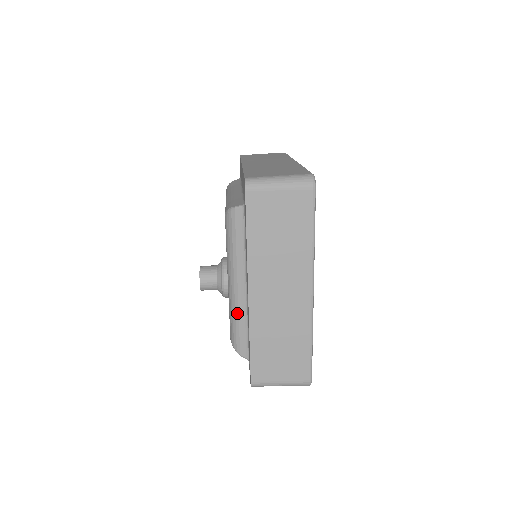
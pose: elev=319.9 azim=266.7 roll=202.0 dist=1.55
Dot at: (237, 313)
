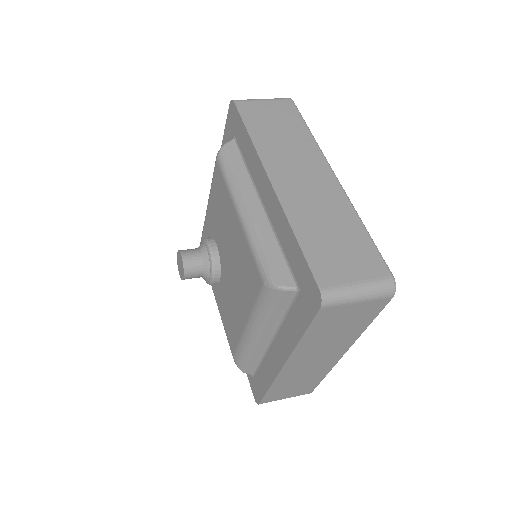
Dot at: (252, 352)
